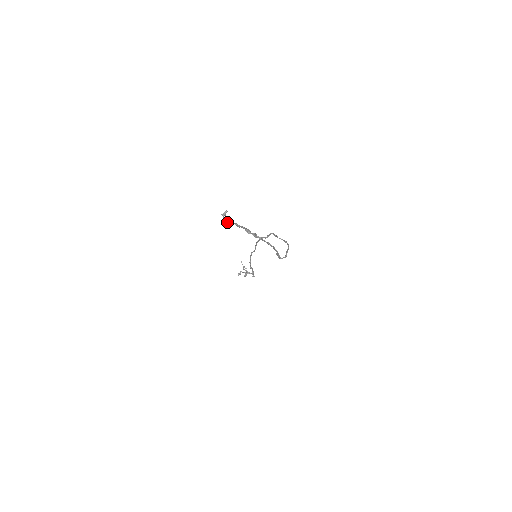
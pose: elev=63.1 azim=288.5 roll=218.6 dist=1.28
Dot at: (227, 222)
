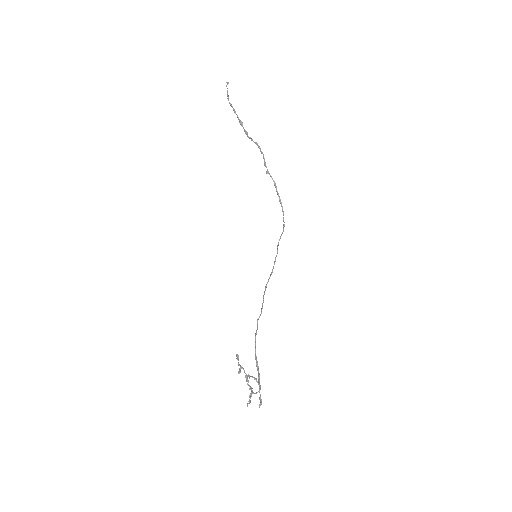
Dot at: (228, 98)
